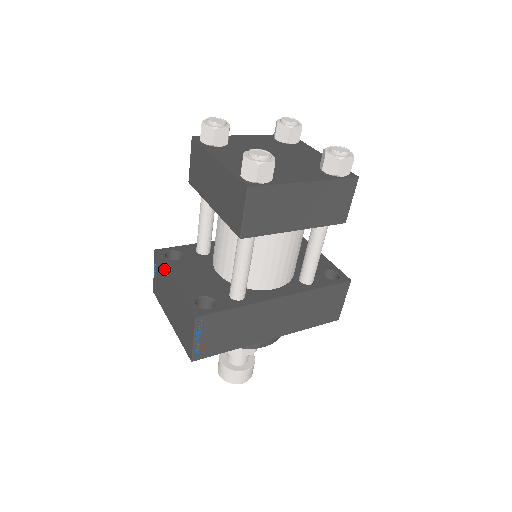
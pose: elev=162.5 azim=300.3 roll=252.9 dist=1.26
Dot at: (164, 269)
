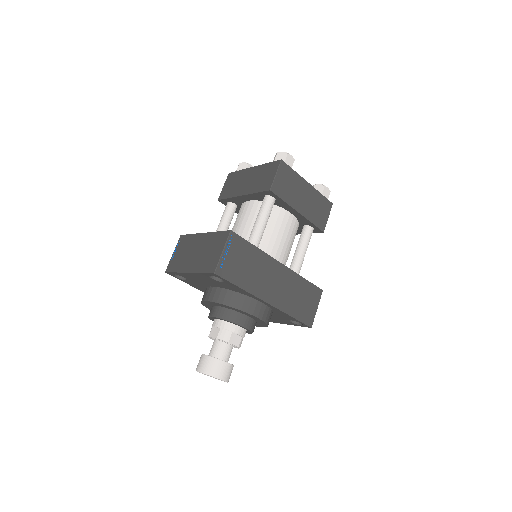
Dot at: (192, 236)
